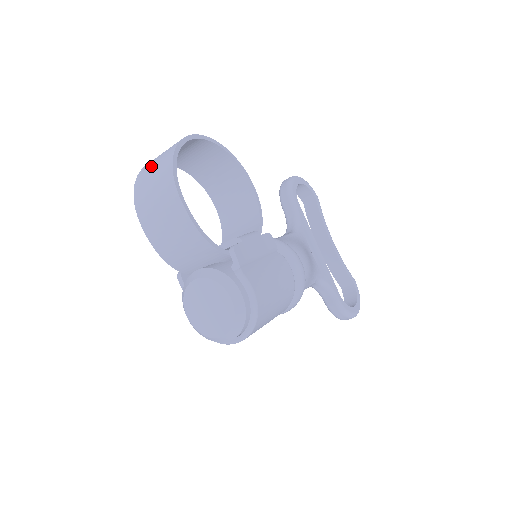
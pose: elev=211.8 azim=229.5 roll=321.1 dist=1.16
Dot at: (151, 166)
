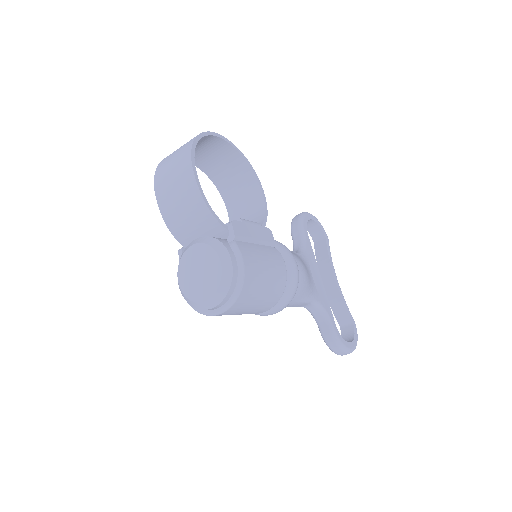
Dot at: occluded
